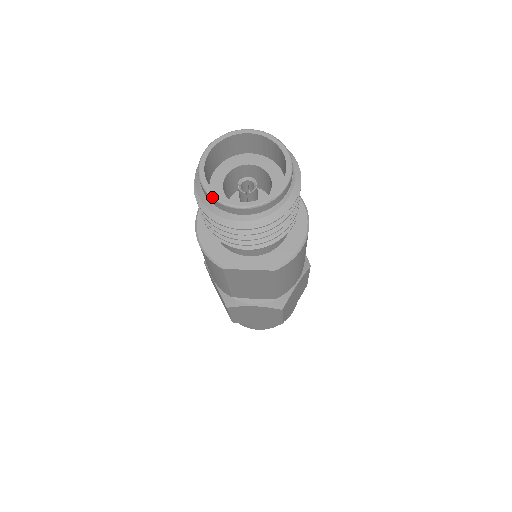
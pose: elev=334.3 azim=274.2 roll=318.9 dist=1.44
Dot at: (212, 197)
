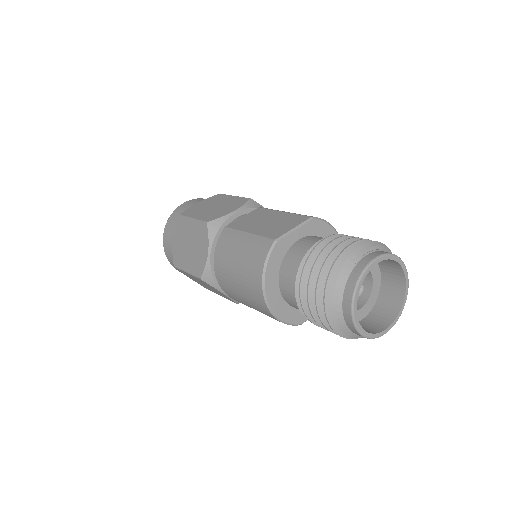
Dot at: occluded
